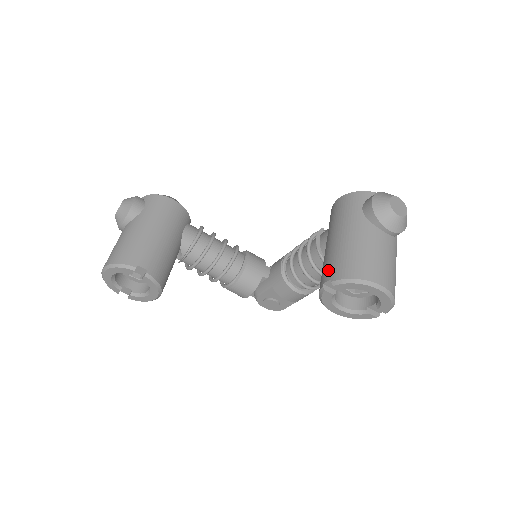
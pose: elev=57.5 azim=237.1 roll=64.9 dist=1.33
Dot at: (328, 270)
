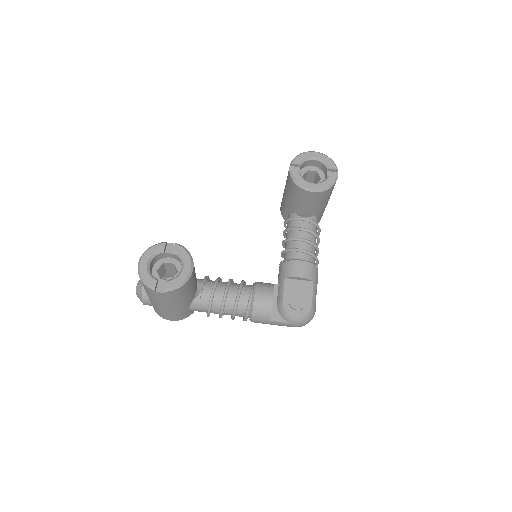
Dot at: occluded
